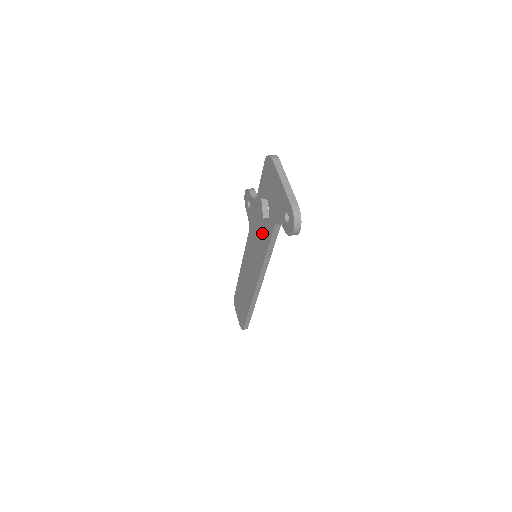
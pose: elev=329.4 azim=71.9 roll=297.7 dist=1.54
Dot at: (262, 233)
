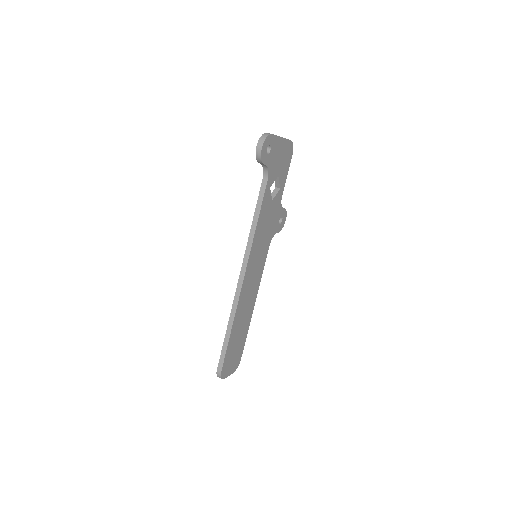
Dot at: occluded
